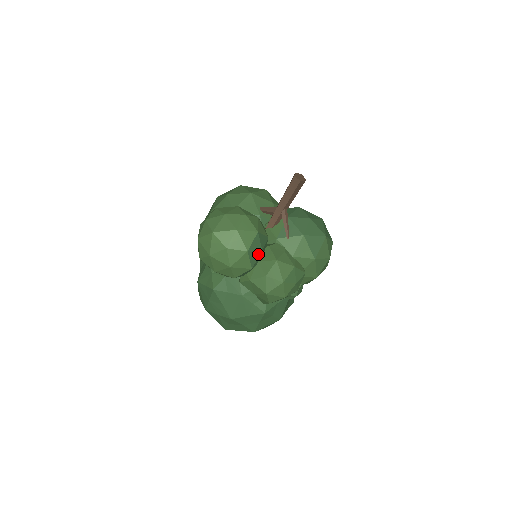
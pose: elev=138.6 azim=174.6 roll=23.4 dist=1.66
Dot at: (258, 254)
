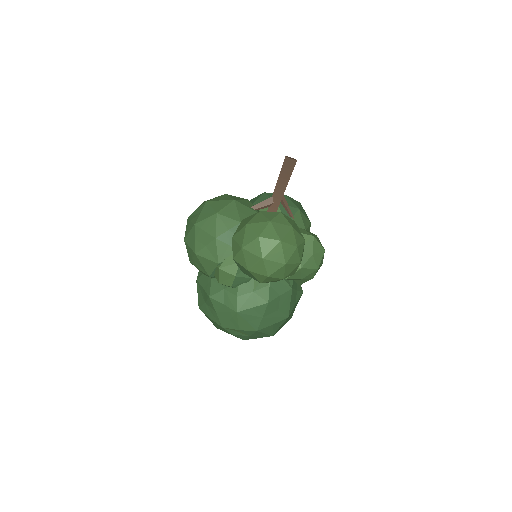
Dot at: occluded
